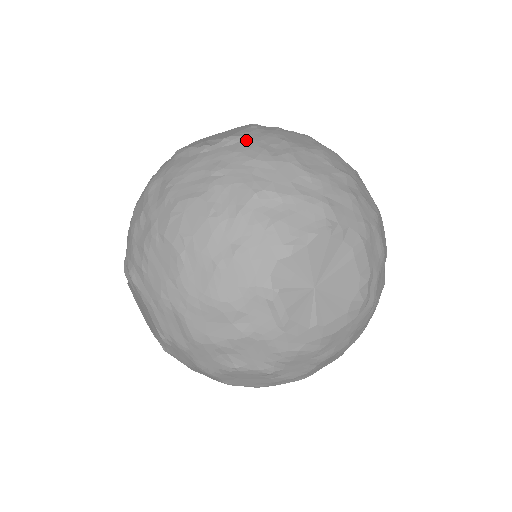
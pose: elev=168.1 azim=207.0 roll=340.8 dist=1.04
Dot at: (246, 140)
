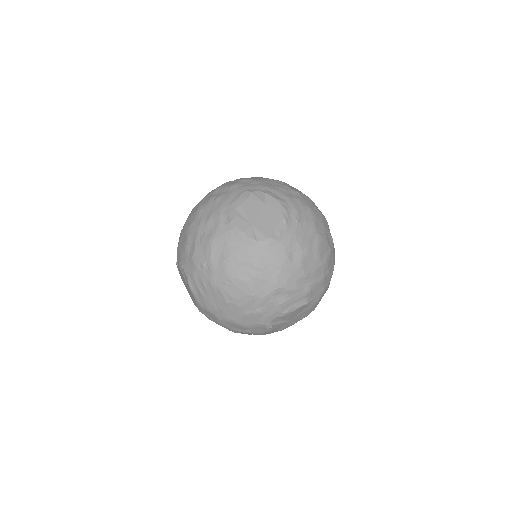
Dot at: (279, 244)
